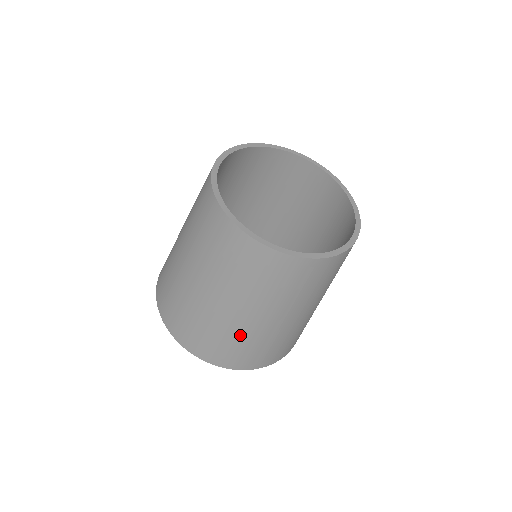
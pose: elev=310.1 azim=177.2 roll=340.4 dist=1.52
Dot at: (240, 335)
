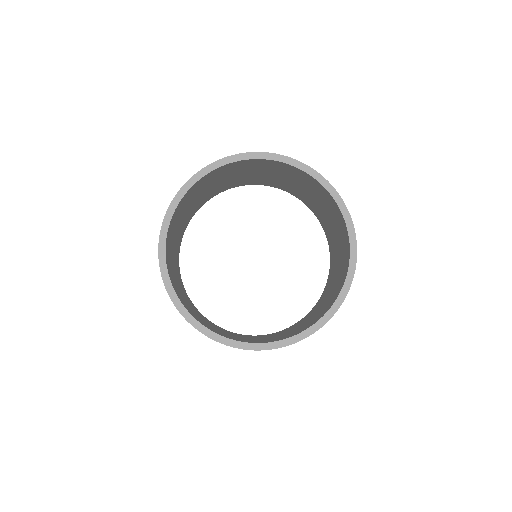
Dot at: occluded
